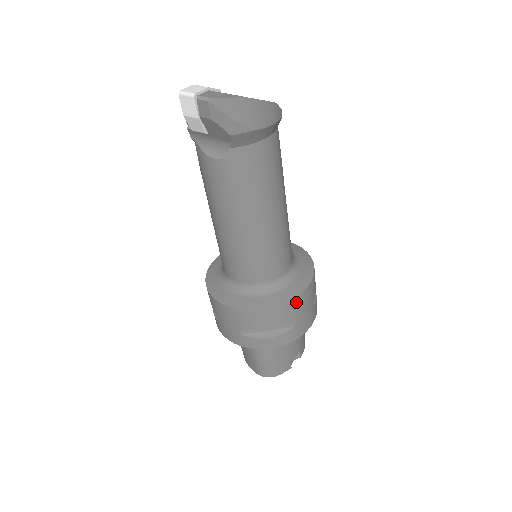
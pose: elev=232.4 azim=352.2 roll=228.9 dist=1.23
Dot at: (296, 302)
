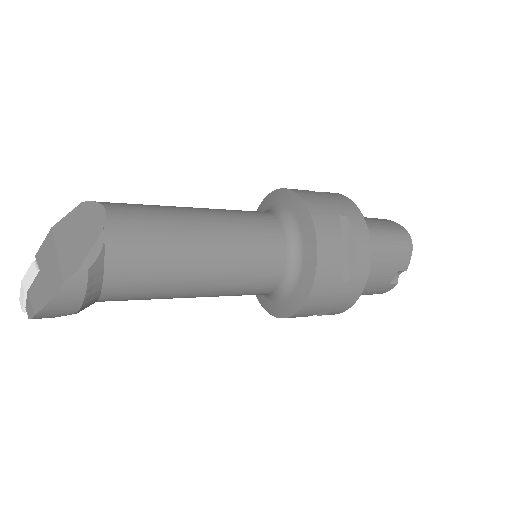
Dot at: (307, 307)
